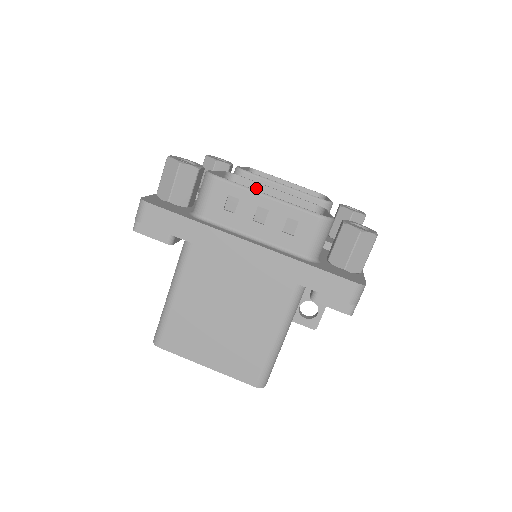
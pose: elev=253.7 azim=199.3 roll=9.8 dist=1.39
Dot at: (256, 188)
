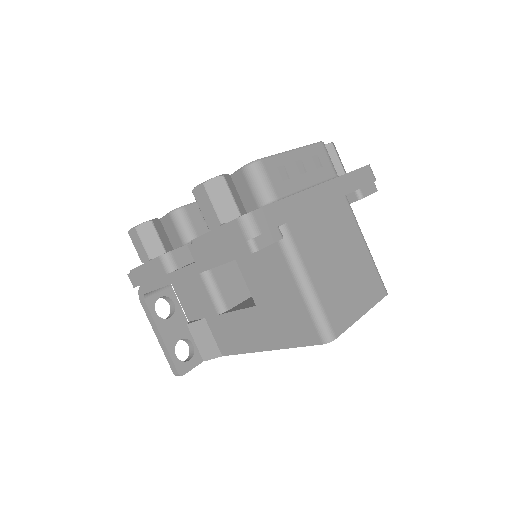
Dot at: occluded
